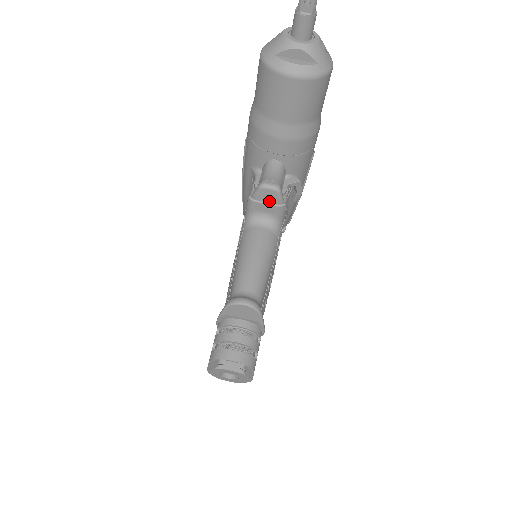
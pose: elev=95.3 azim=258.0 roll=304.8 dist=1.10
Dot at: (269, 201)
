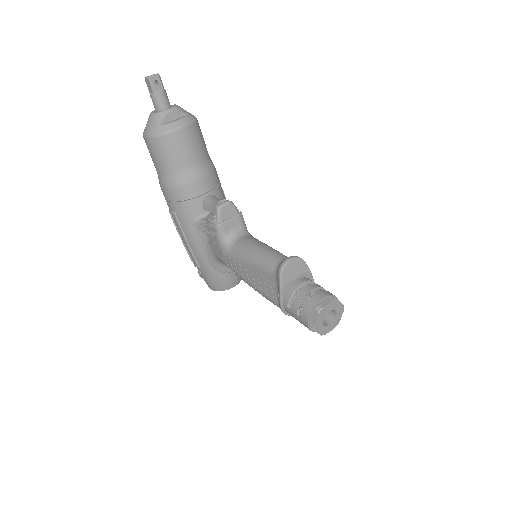
Dot at: (230, 216)
